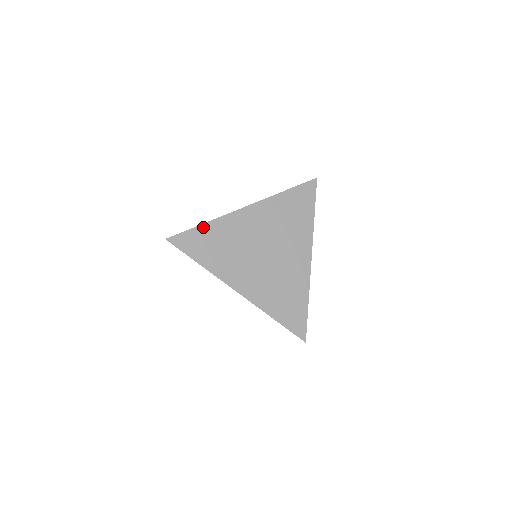
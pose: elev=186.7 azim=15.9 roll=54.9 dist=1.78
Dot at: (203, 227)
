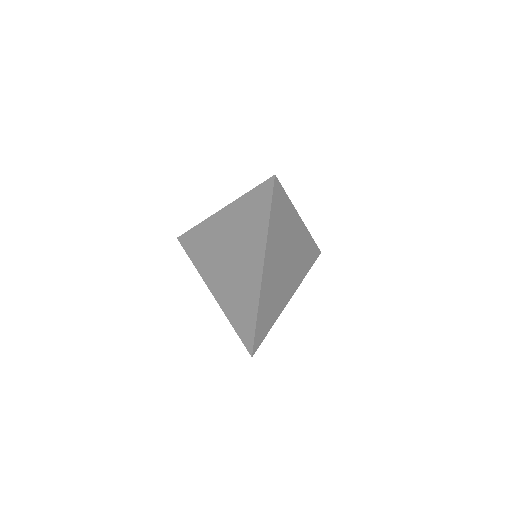
Dot at: (258, 319)
